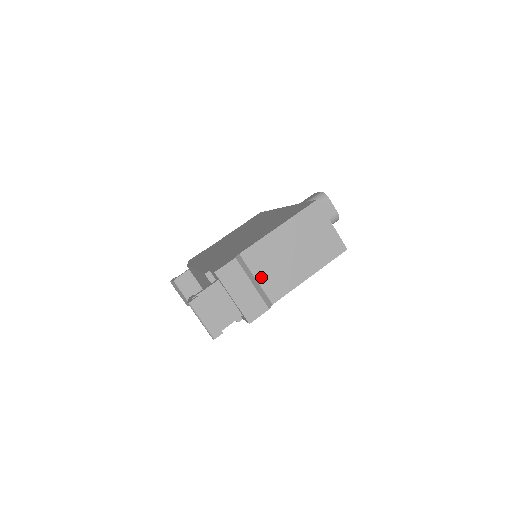
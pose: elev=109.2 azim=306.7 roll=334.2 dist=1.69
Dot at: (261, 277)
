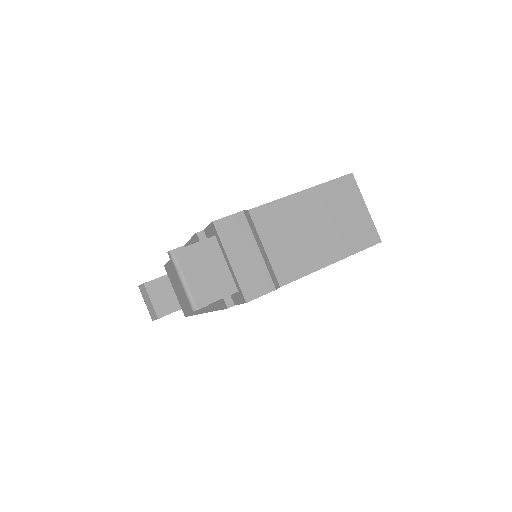
Dot at: (271, 247)
